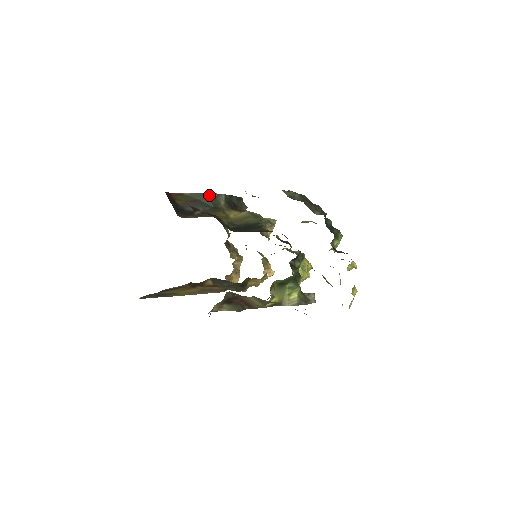
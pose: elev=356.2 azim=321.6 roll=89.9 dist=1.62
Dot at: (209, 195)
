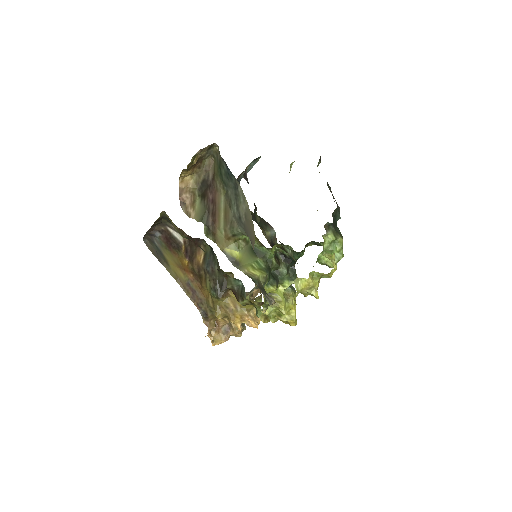
Dot at: (264, 221)
